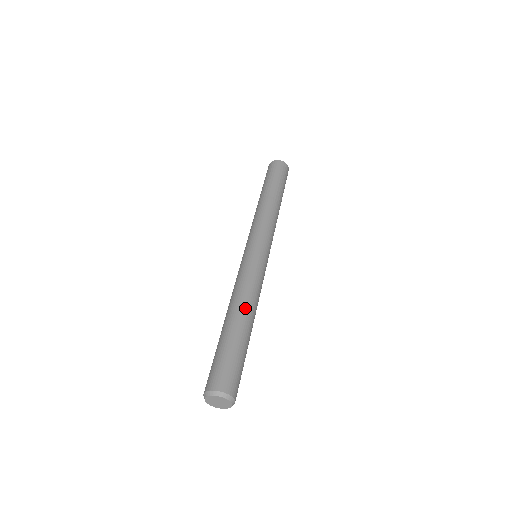
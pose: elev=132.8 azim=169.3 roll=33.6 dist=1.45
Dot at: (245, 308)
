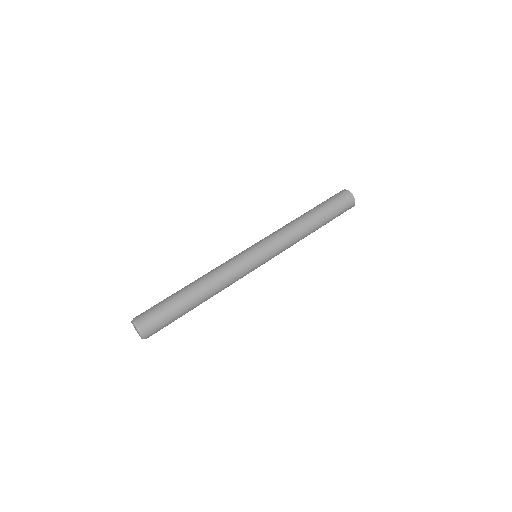
Dot at: (204, 286)
